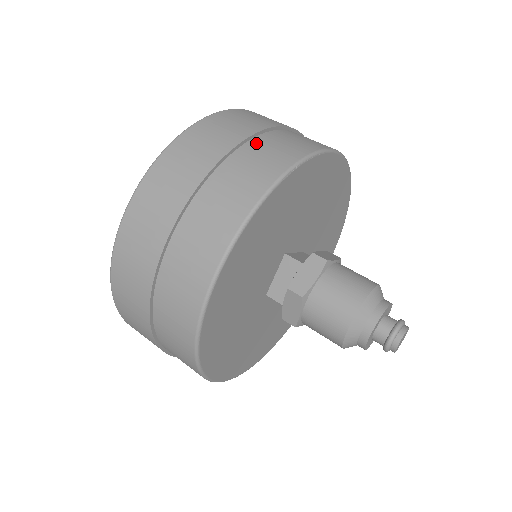
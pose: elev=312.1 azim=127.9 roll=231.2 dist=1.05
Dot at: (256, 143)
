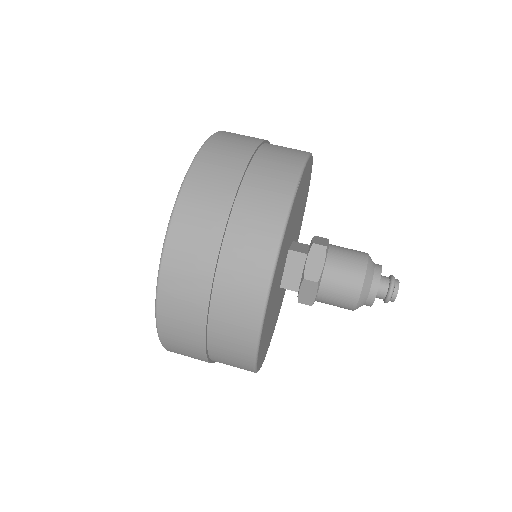
Dot at: (255, 168)
